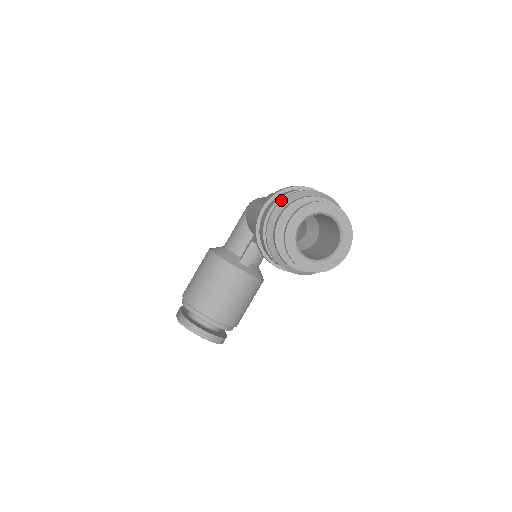
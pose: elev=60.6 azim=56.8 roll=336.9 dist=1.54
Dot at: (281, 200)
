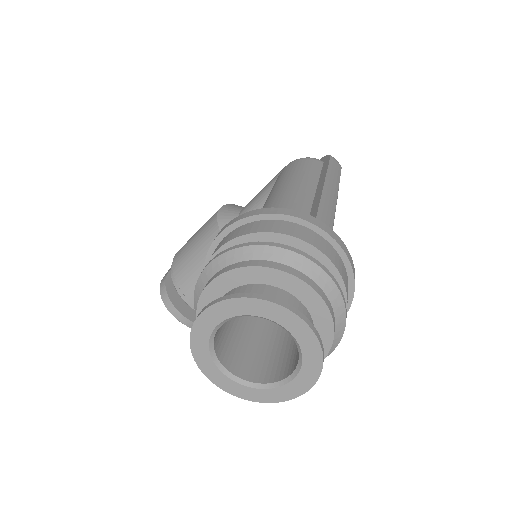
Dot at: (229, 248)
